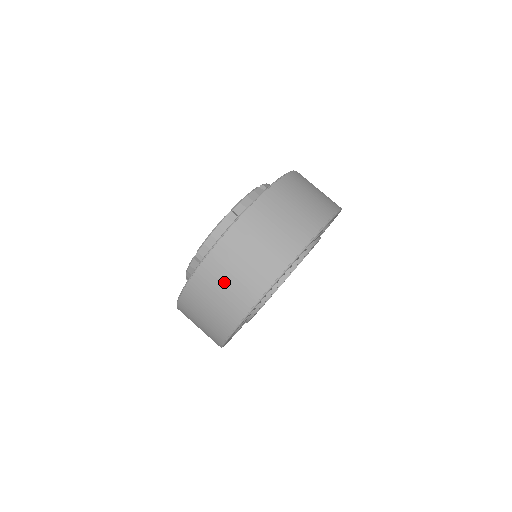
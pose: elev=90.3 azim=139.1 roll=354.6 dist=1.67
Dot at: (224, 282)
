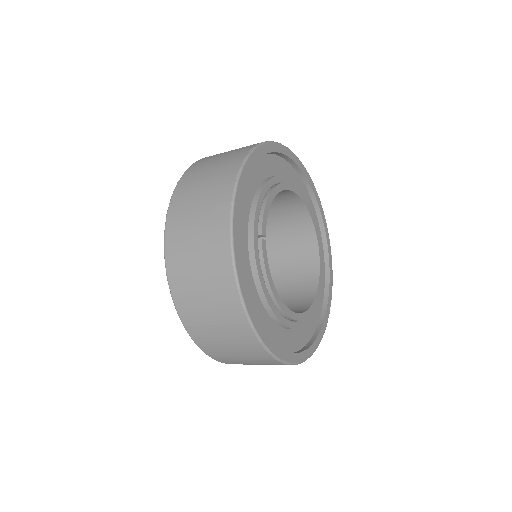
Dot at: (197, 283)
